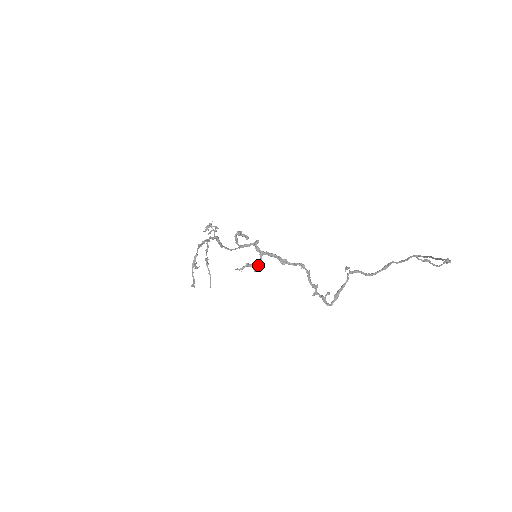
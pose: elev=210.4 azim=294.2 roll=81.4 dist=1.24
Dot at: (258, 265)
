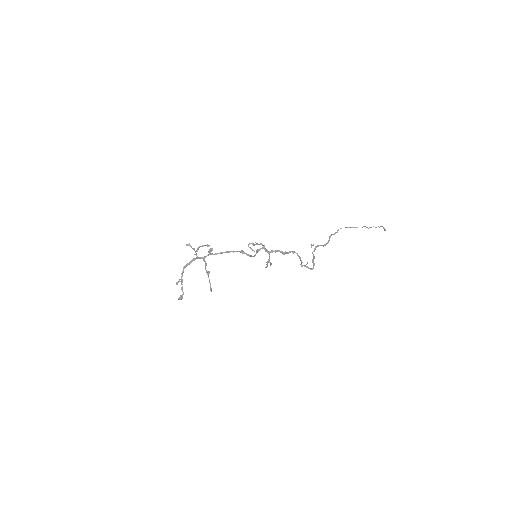
Dot at: occluded
